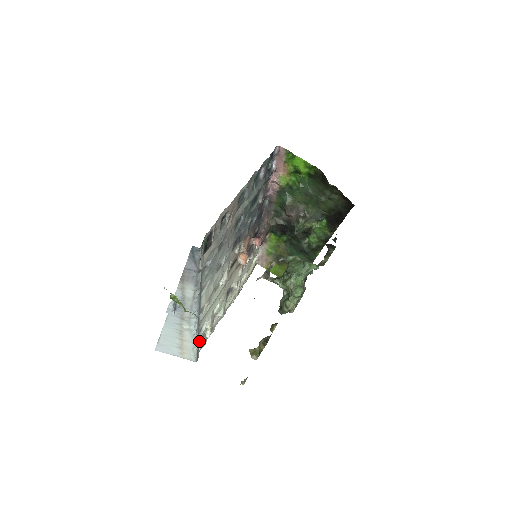
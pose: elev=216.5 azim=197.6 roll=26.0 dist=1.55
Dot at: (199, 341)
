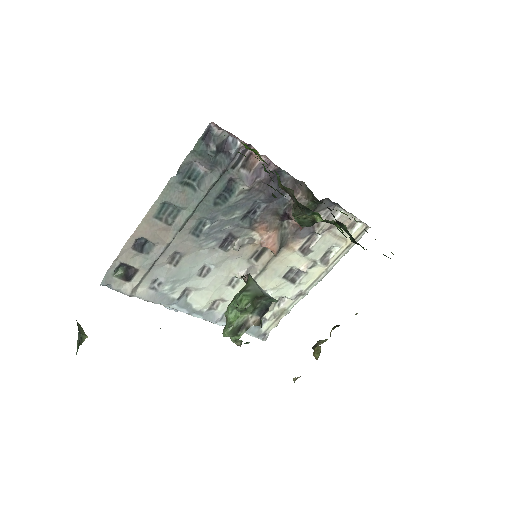
Dot at: occluded
